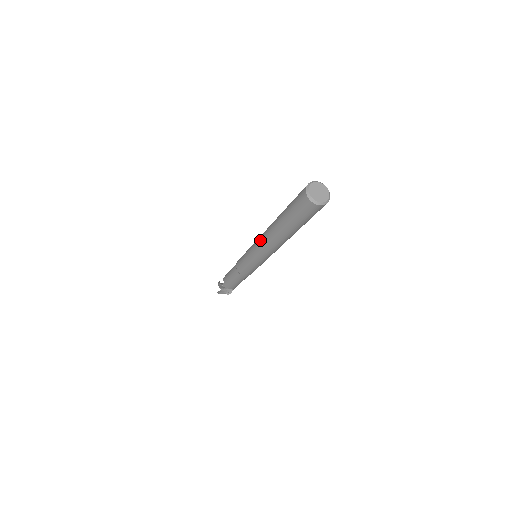
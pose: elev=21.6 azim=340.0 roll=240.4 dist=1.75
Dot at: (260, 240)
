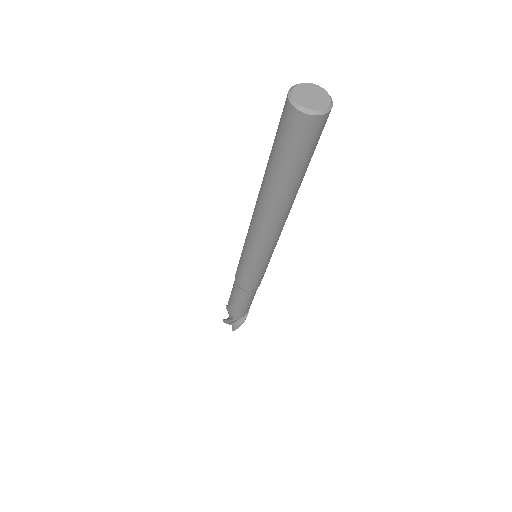
Dot at: (257, 234)
